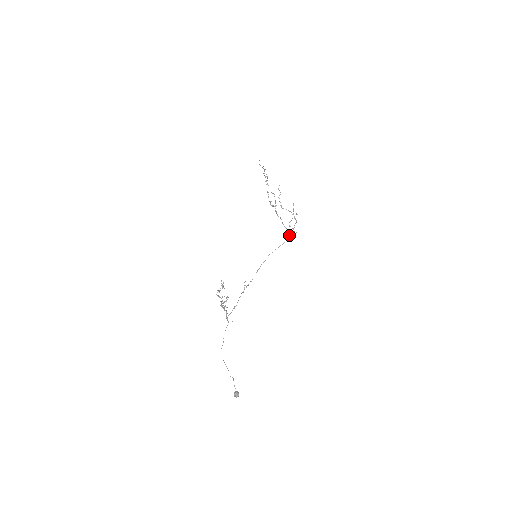
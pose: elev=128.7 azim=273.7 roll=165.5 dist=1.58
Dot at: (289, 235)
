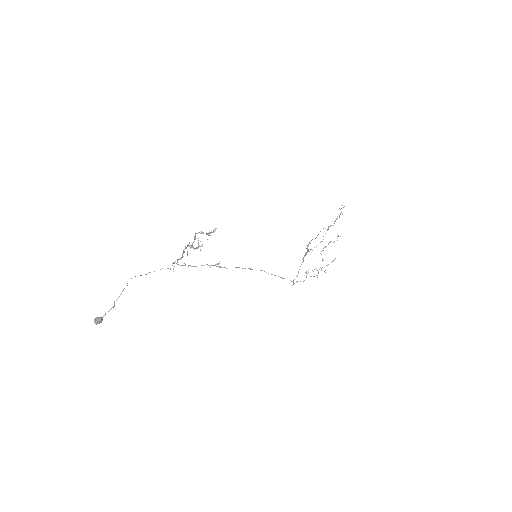
Dot at: occluded
